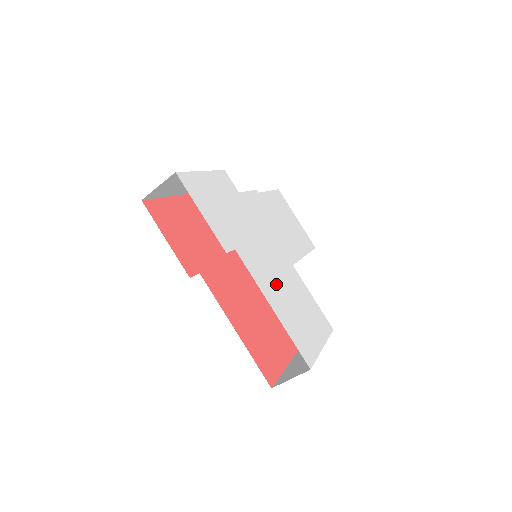
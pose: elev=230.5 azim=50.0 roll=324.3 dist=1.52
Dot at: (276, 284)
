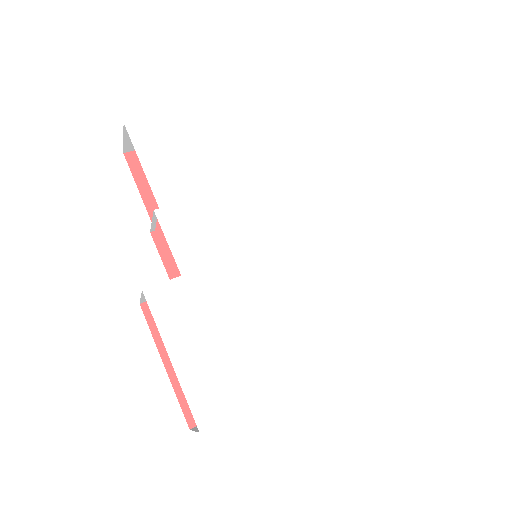
Dot at: (327, 284)
